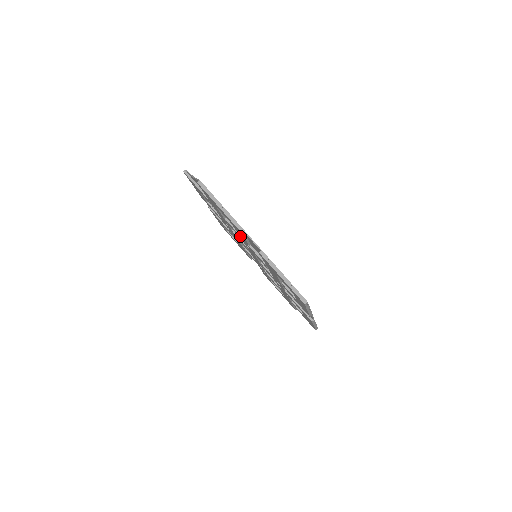
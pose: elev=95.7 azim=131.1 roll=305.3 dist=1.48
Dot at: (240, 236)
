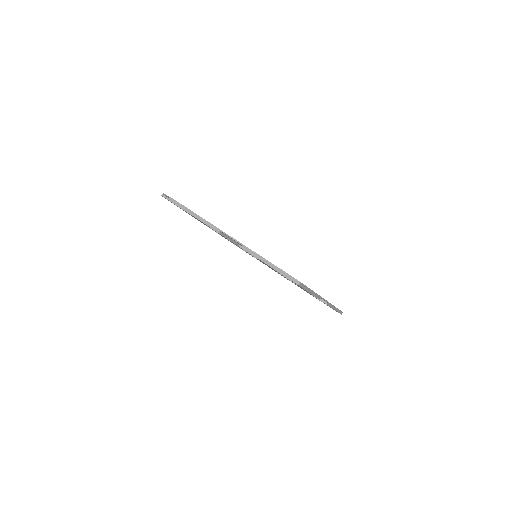
Dot at: occluded
